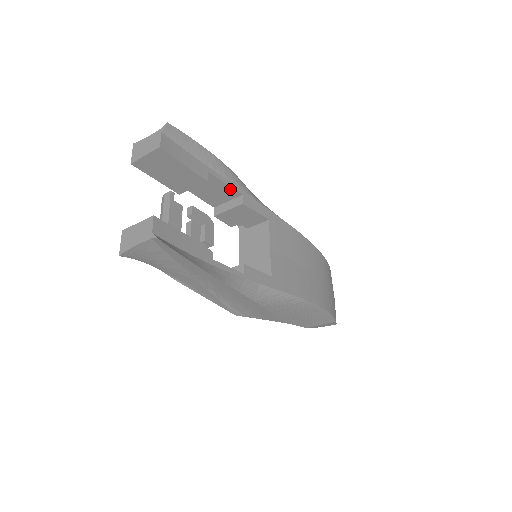
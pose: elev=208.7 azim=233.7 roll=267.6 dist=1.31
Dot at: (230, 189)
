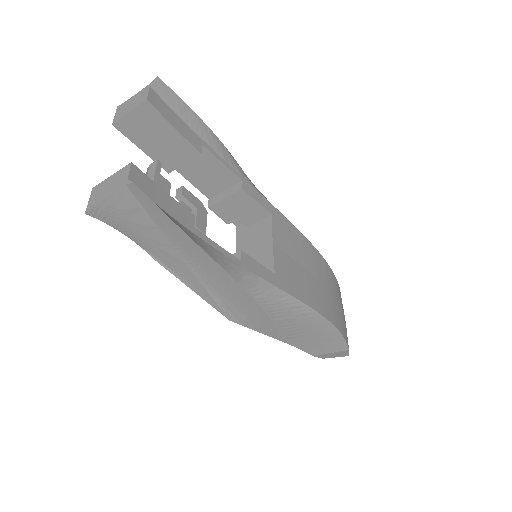
Dot at: (228, 172)
